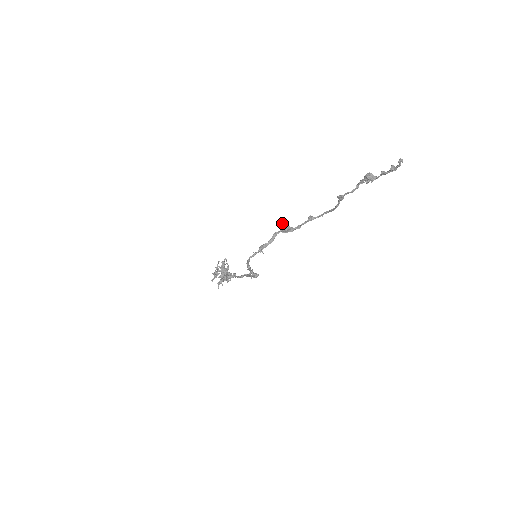
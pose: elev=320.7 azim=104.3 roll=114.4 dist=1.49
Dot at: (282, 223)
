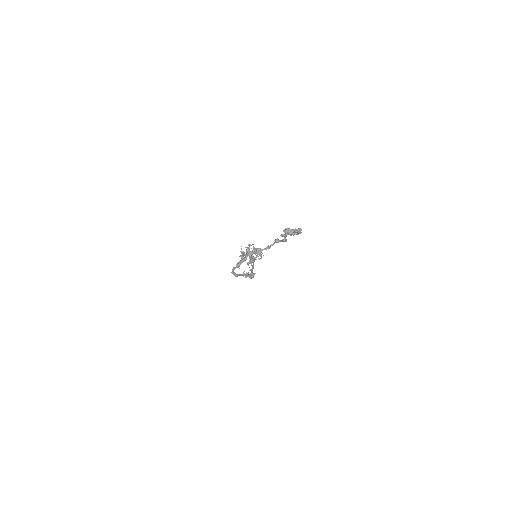
Dot at: (252, 244)
